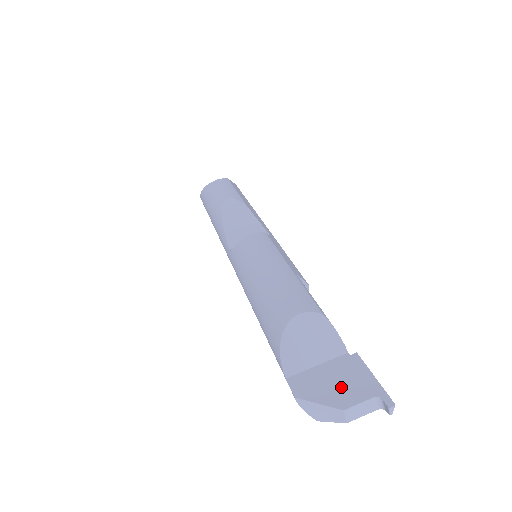
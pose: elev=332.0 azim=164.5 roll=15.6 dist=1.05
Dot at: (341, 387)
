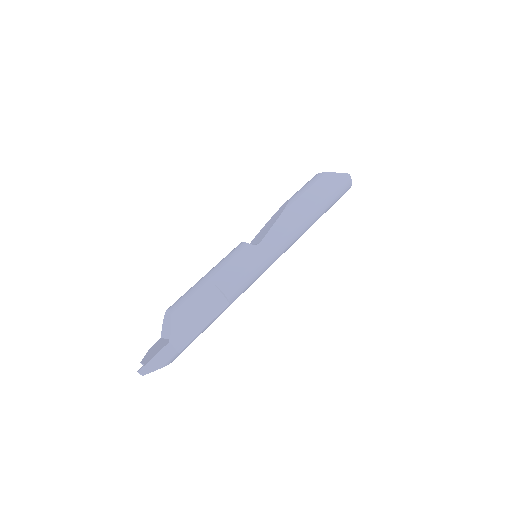
Dot at: (151, 353)
